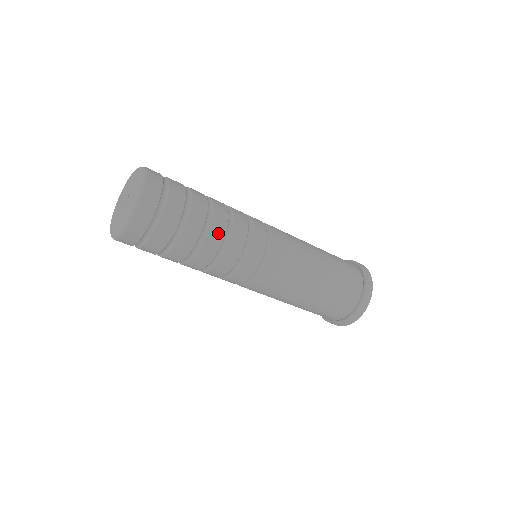
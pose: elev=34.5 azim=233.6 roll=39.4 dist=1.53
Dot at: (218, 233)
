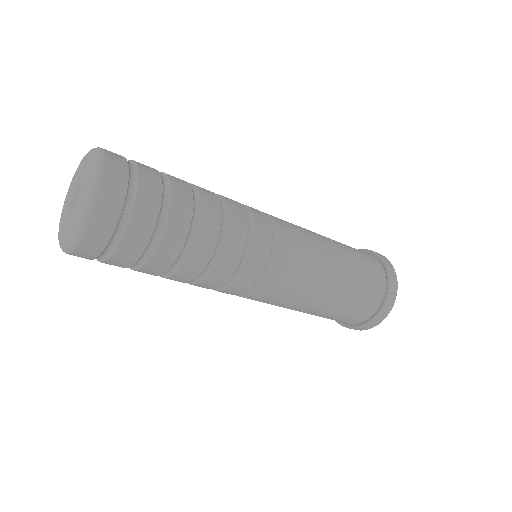
Dot at: (213, 210)
